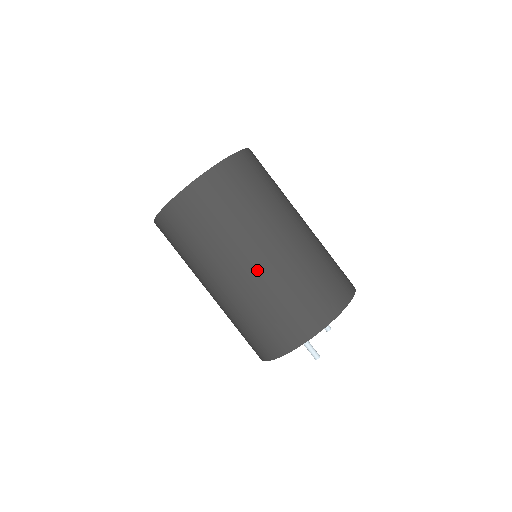
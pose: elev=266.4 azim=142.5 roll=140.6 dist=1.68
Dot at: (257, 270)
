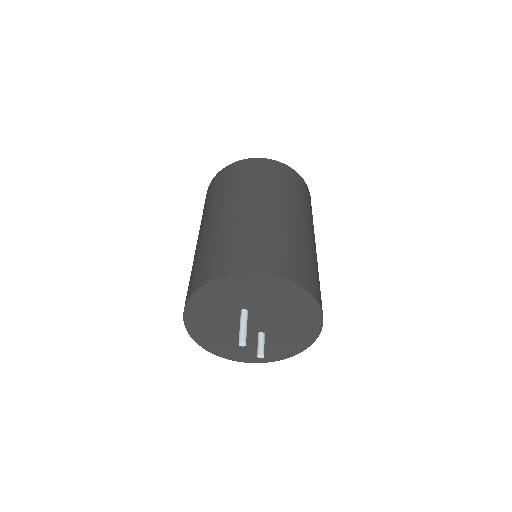
Dot at: (279, 216)
